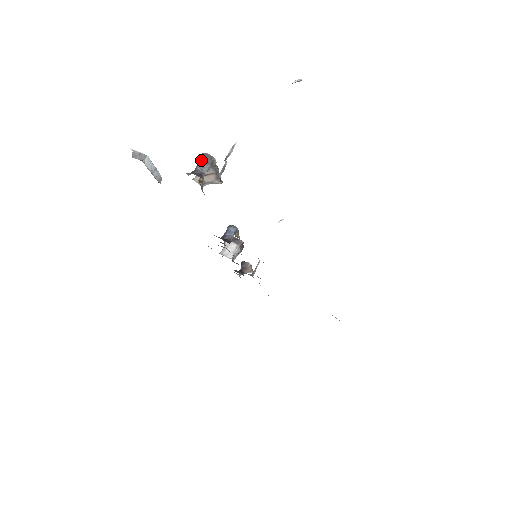
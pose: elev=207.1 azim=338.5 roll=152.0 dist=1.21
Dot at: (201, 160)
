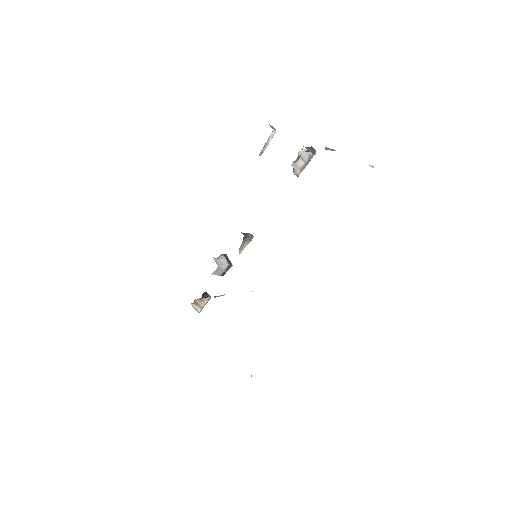
Dot at: (309, 147)
